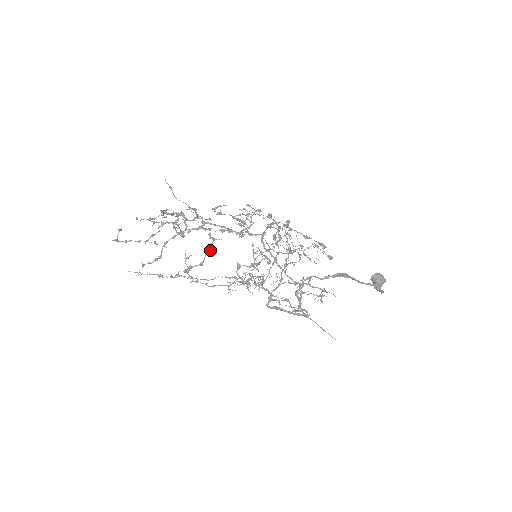
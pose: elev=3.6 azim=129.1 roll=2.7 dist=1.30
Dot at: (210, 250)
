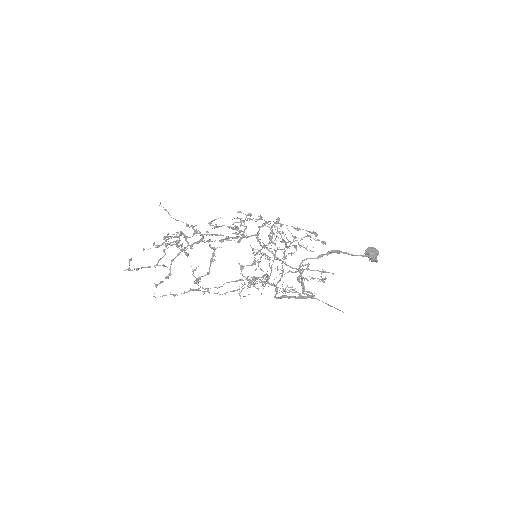
Dot at: (213, 259)
